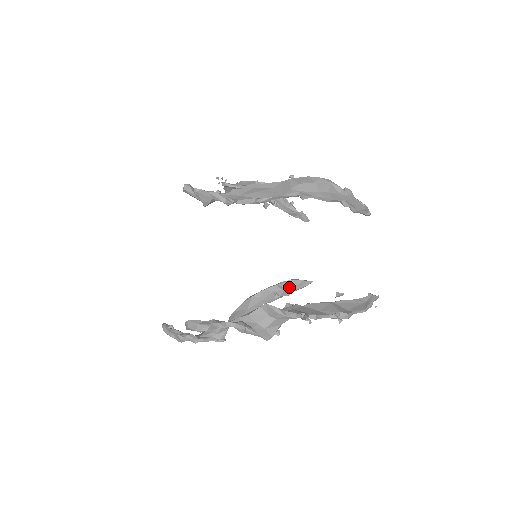
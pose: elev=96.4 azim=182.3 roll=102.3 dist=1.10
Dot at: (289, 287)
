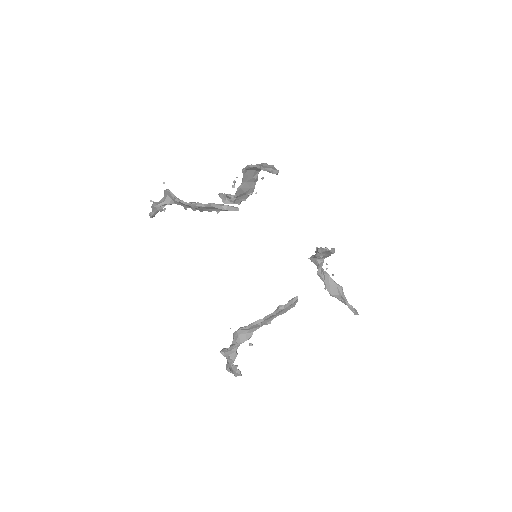
Dot at: occluded
